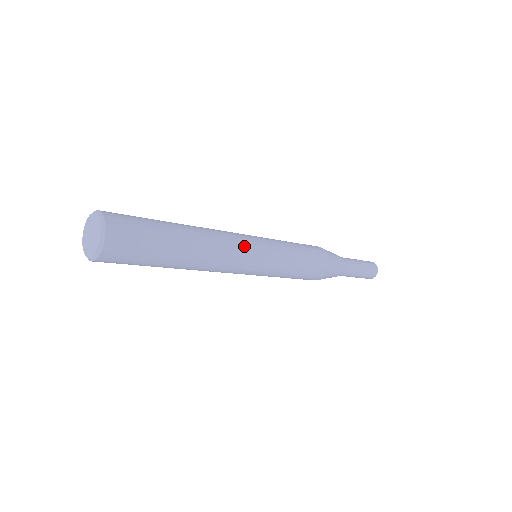
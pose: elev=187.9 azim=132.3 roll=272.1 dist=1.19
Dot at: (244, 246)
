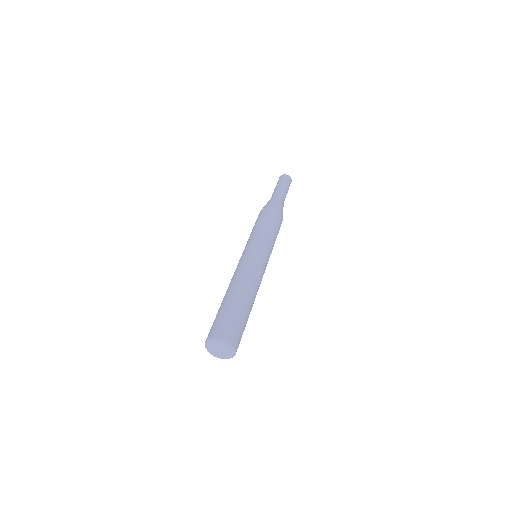
Dot at: occluded
